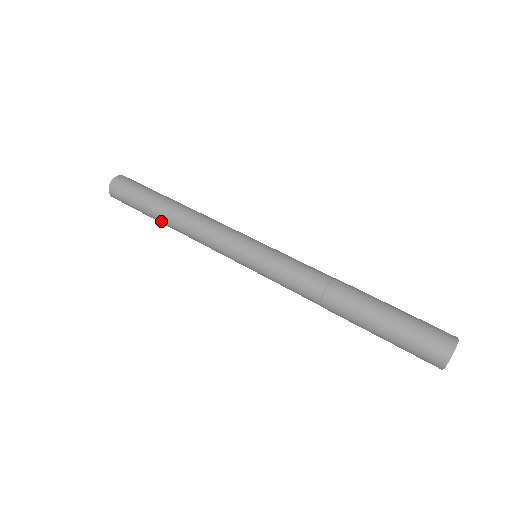
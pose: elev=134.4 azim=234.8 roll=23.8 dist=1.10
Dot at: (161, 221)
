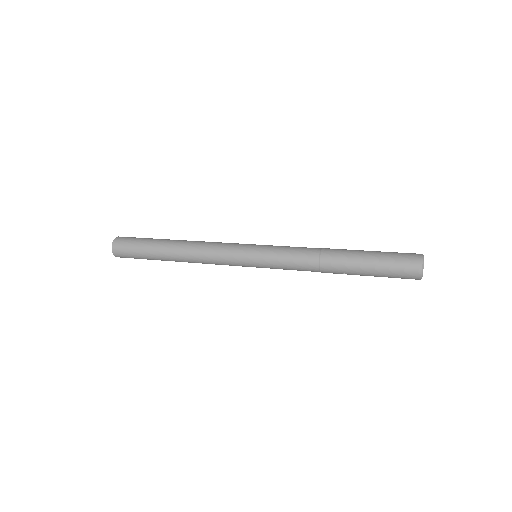
Dot at: (167, 255)
